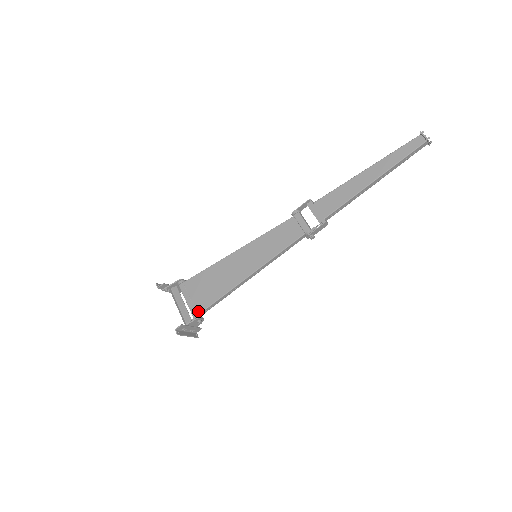
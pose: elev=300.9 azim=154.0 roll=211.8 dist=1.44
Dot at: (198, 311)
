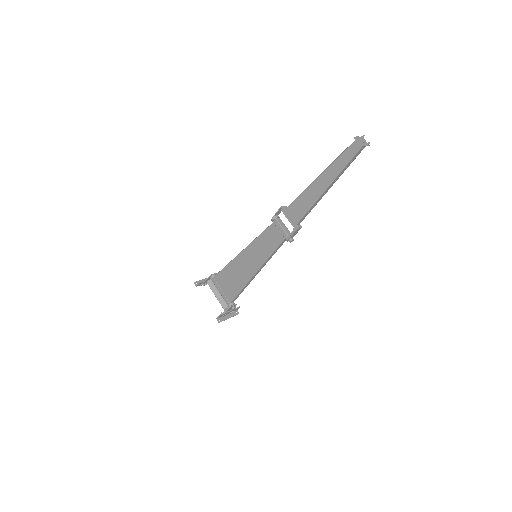
Dot at: (229, 301)
